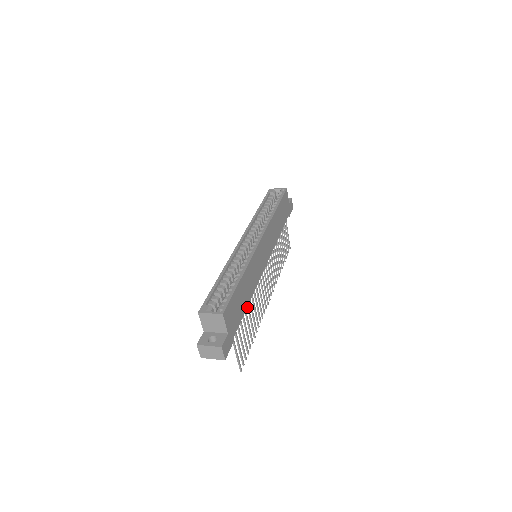
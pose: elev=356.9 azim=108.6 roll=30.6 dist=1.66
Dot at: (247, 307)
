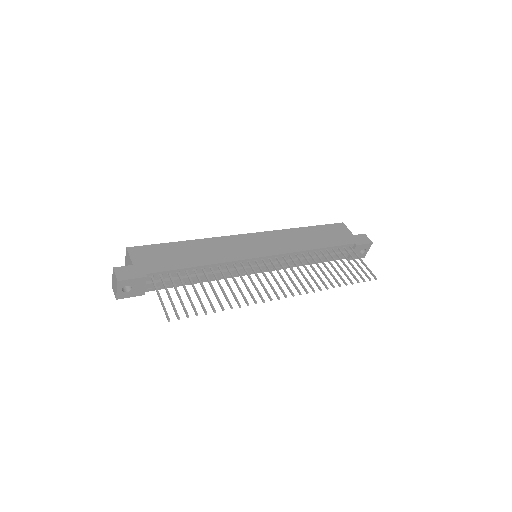
Dot at: (205, 275)
